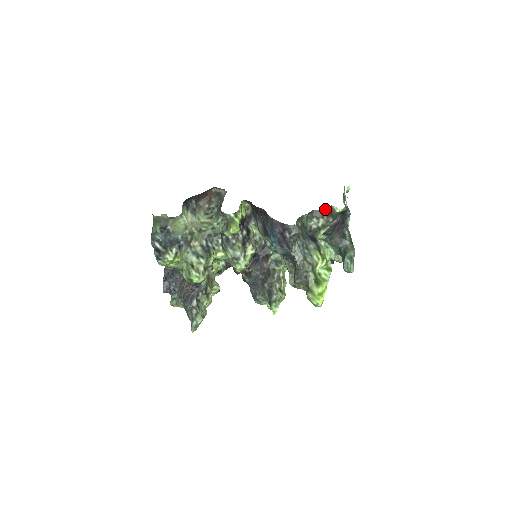
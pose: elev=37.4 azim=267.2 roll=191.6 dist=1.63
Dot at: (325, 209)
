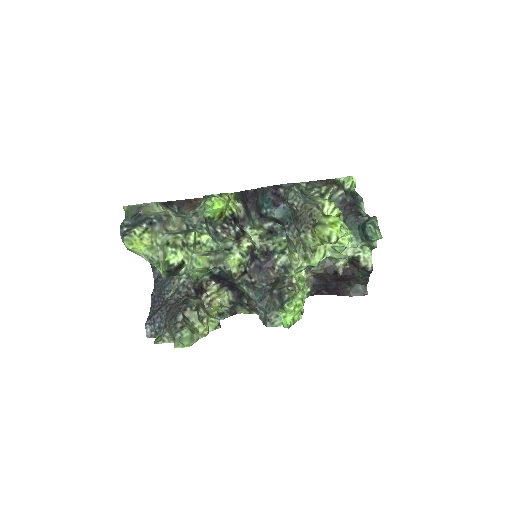
Dot at: (326, 180)
